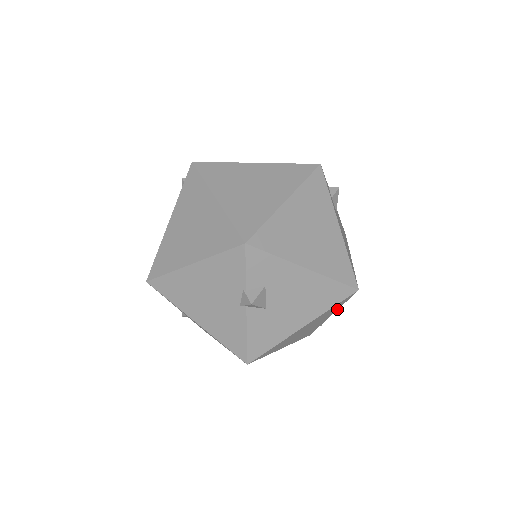
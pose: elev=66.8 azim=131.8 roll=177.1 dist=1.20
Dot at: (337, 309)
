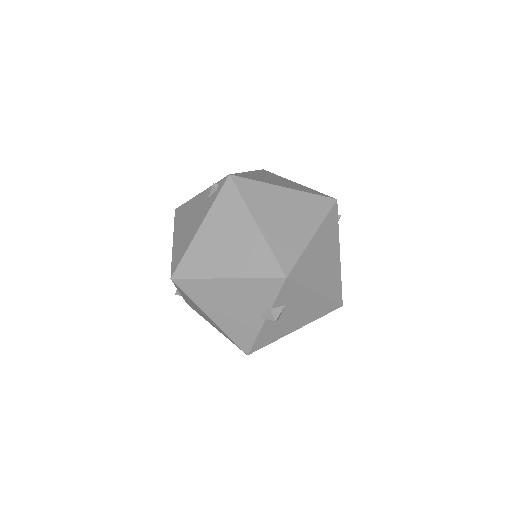
Dot at: occluded
